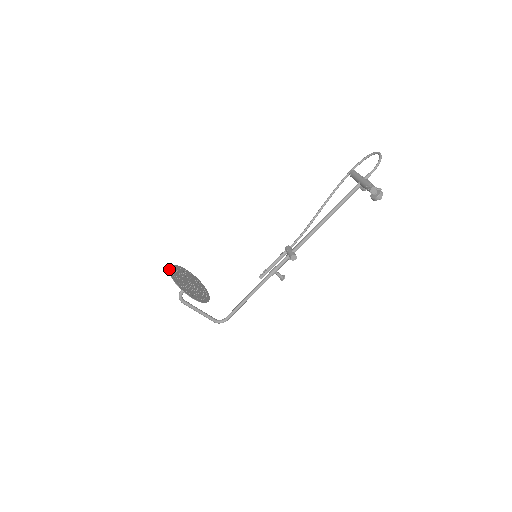
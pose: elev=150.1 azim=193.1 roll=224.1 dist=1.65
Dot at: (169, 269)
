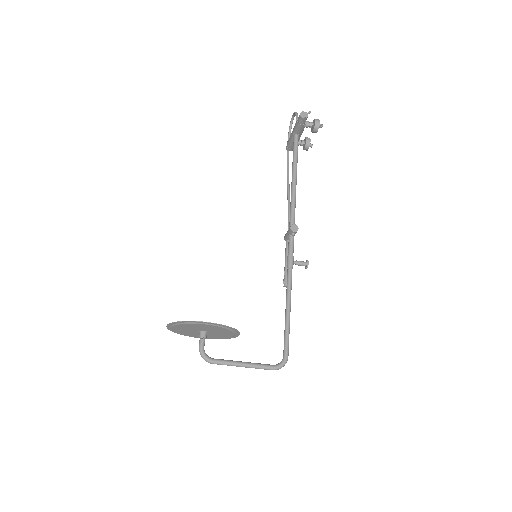
Dot at: (167, 327)
